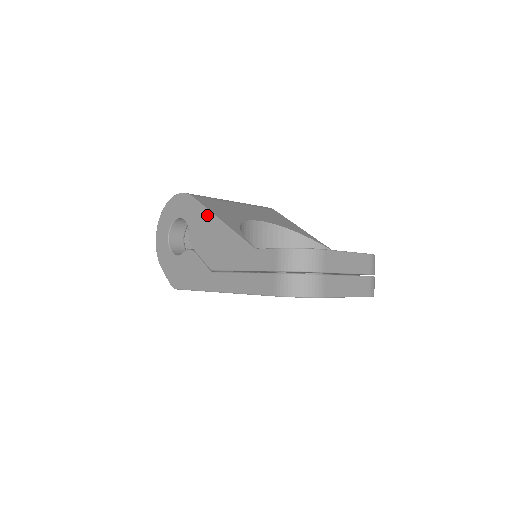
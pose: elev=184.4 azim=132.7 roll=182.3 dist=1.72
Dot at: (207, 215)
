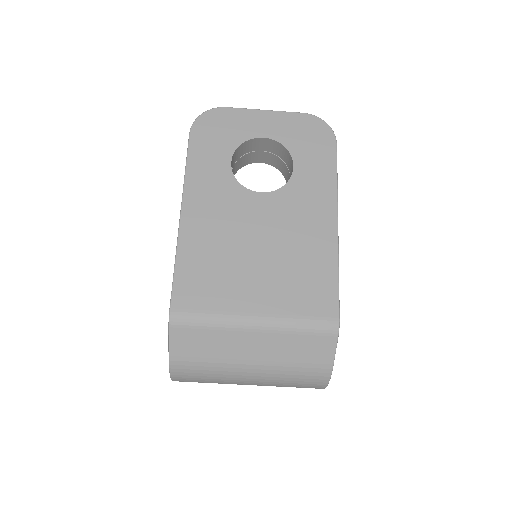
Dot at: occluded
